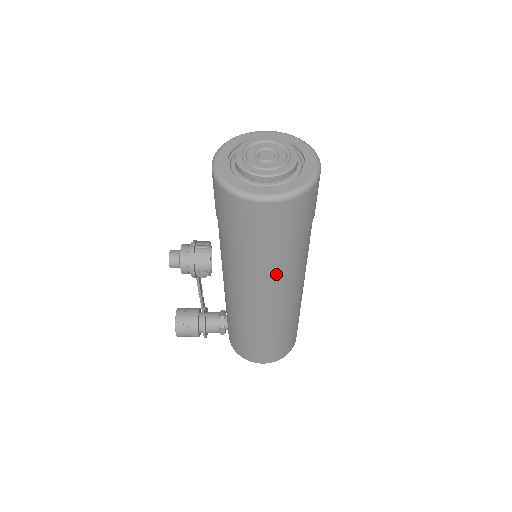
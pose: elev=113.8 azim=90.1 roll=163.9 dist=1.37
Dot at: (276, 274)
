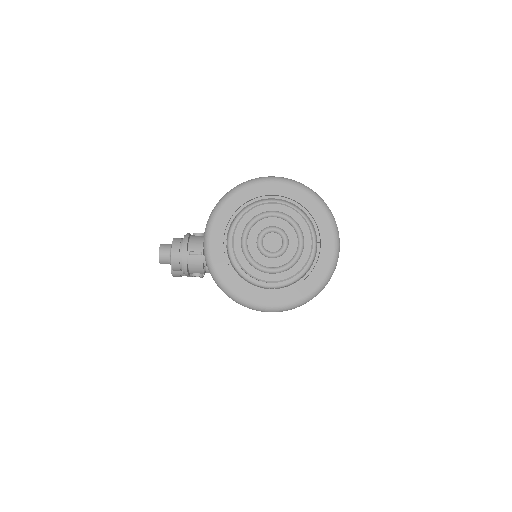
Dot at: occluded
